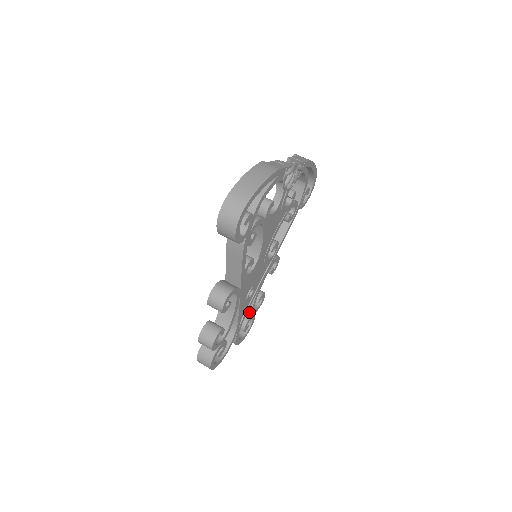
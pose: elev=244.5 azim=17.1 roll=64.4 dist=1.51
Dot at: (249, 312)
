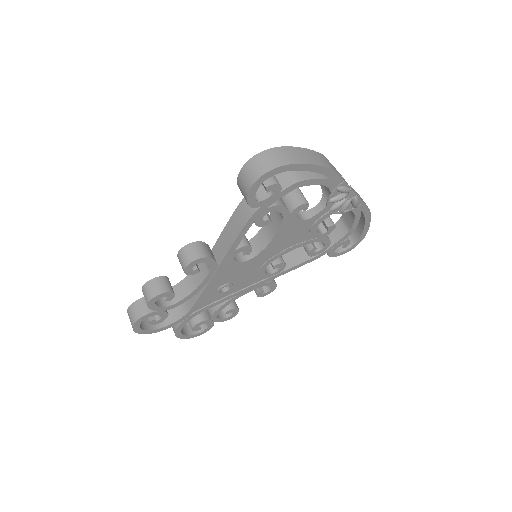
Dot at: (211, 314)
